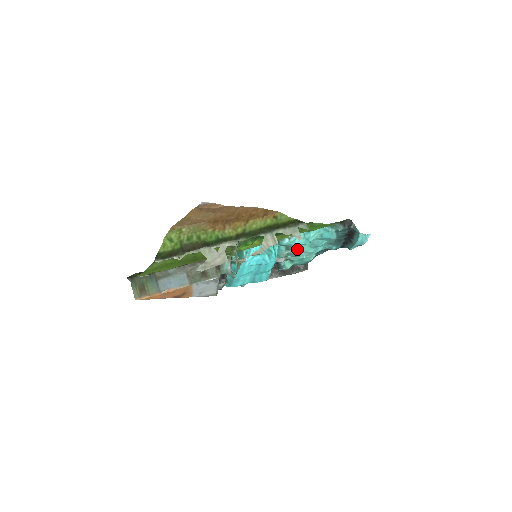
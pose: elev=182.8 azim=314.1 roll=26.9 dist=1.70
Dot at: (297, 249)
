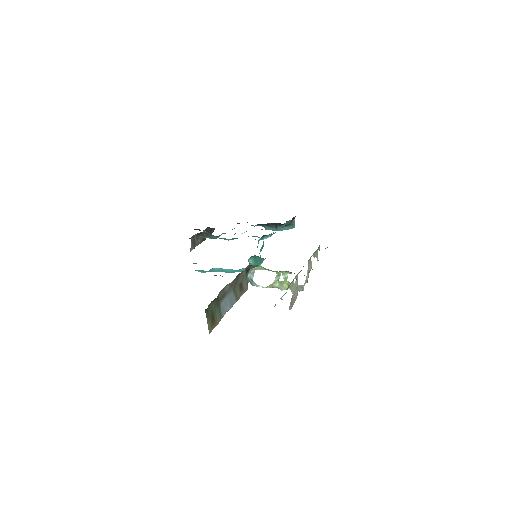
Dot at: occluded
